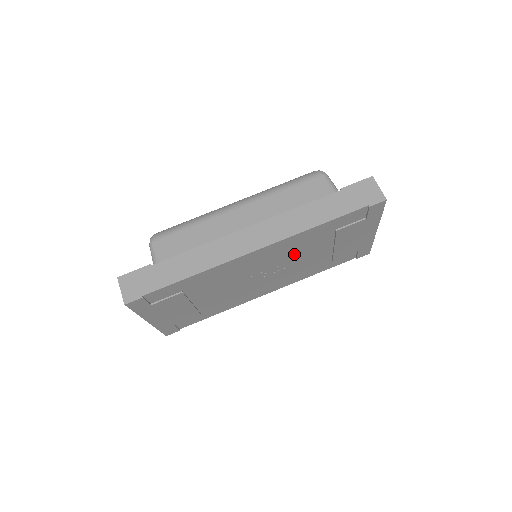
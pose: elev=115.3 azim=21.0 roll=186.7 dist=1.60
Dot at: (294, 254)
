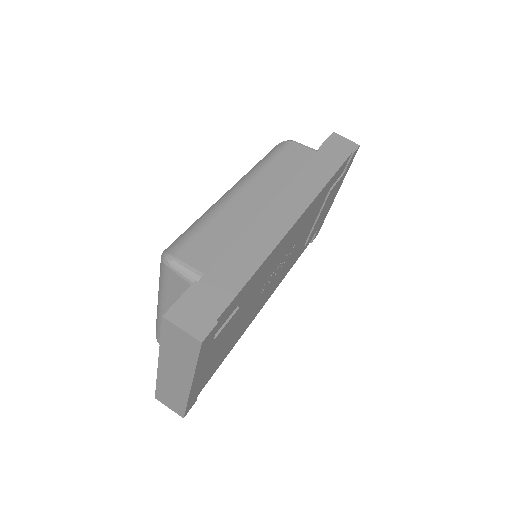
Dot at: (301, 231)
